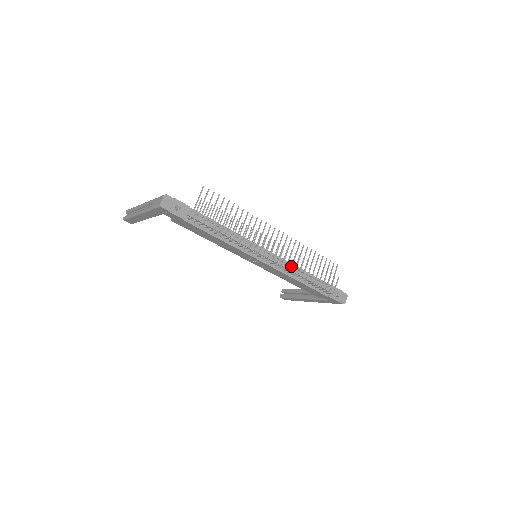
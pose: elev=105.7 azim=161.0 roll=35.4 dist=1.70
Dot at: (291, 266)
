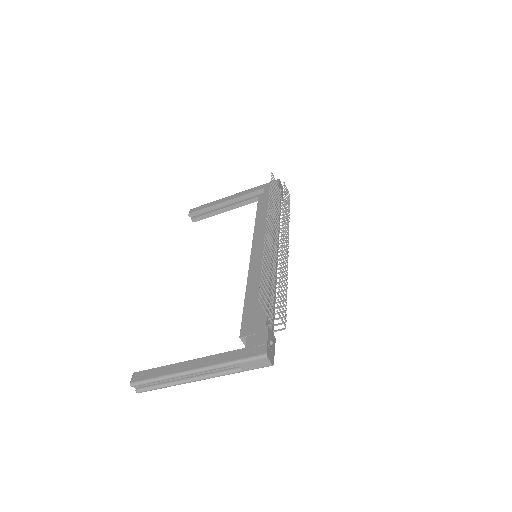
Dot at: (288, 231)
